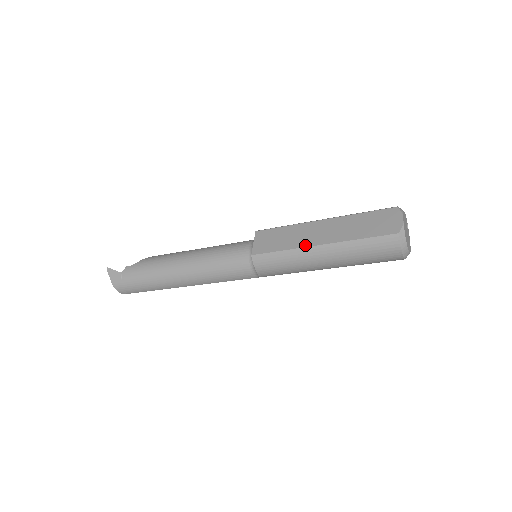
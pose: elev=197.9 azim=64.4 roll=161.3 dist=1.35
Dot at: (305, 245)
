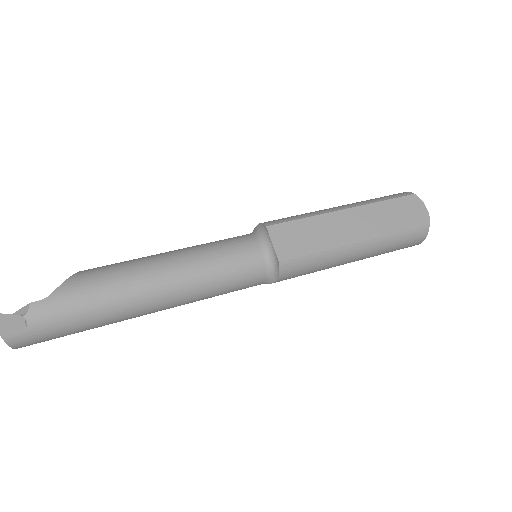
Dot at: (343, 244)
